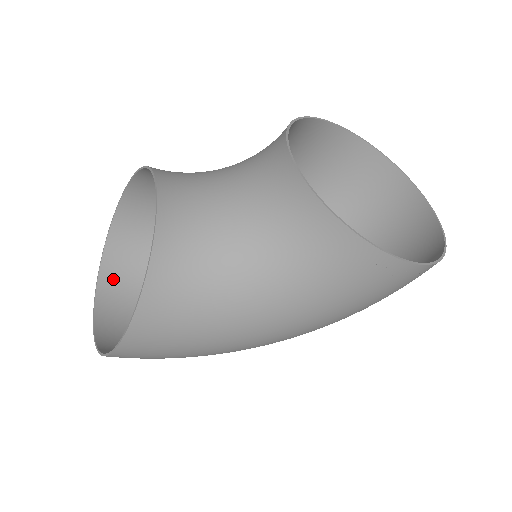
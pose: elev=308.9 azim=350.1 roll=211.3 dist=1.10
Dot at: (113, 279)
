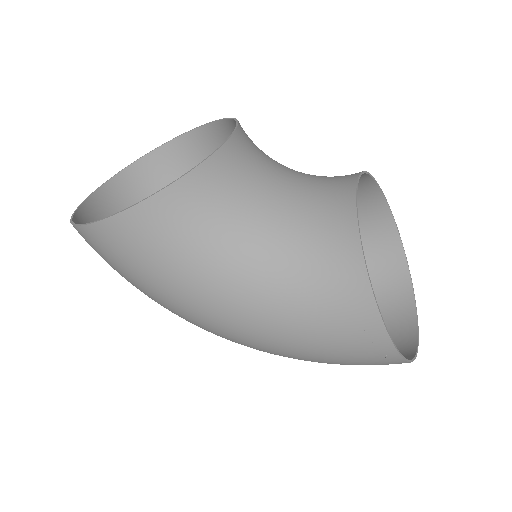
Dot at: (123, 189)
